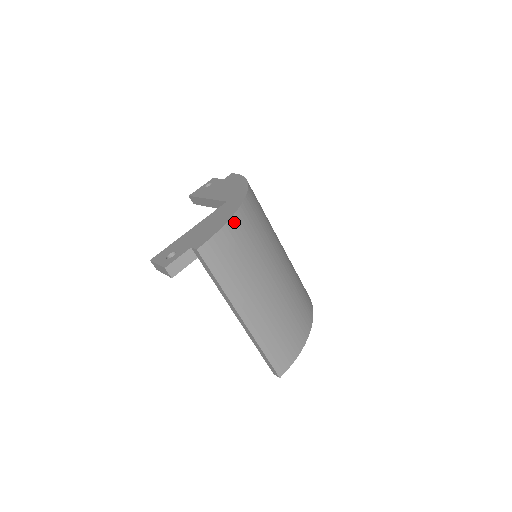
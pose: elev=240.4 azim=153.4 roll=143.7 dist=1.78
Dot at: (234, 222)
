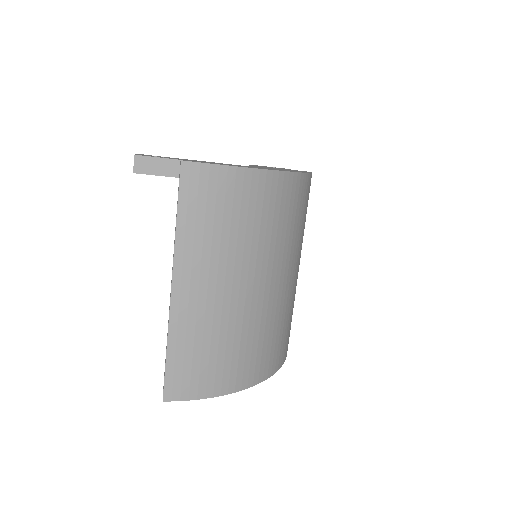
Dot at: (250, 176)
